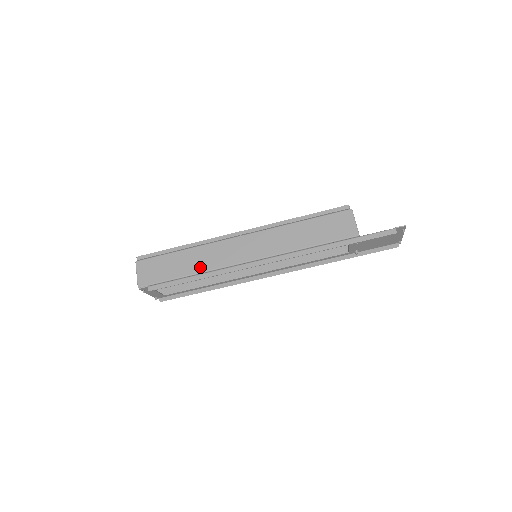
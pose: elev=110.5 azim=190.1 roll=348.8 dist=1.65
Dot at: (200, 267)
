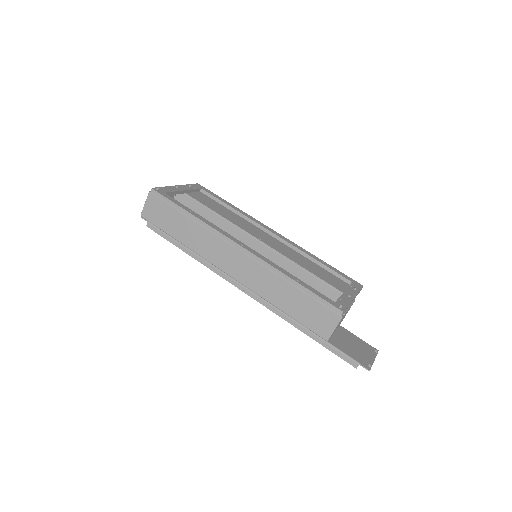
Dot at: (193, 245)
